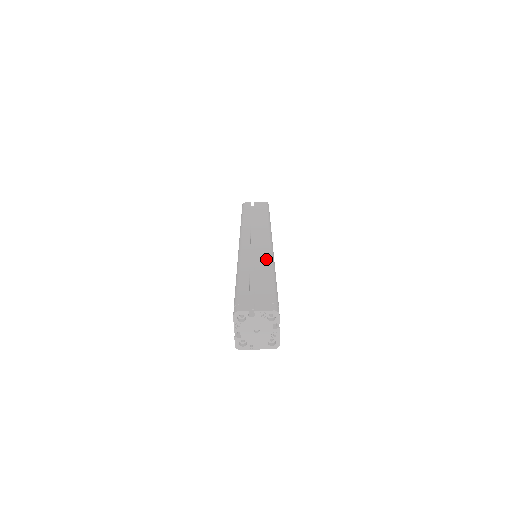
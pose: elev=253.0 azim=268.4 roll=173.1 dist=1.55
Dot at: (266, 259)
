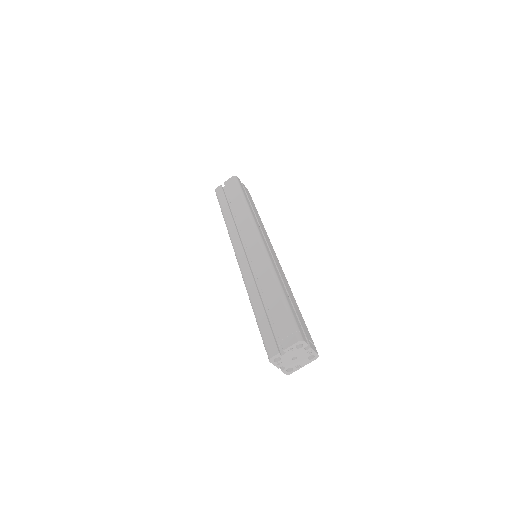
Dot at: (266, 271)
